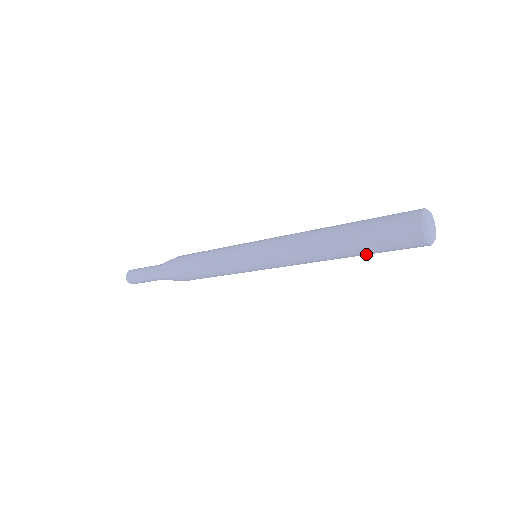
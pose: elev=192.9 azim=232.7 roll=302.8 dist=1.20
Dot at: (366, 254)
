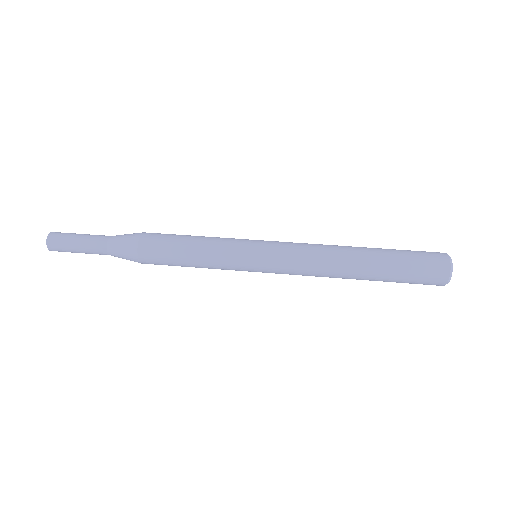
Dot at: (384, 281)
